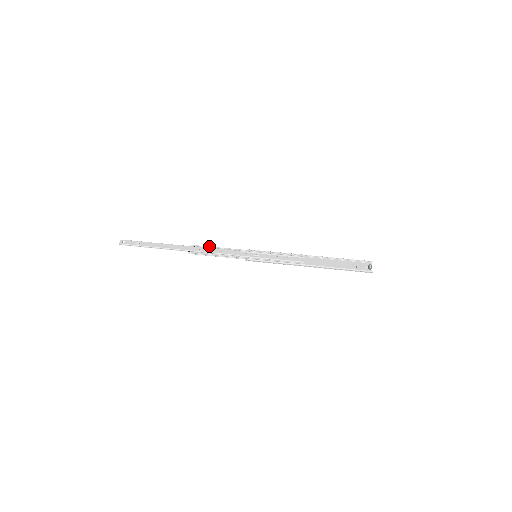
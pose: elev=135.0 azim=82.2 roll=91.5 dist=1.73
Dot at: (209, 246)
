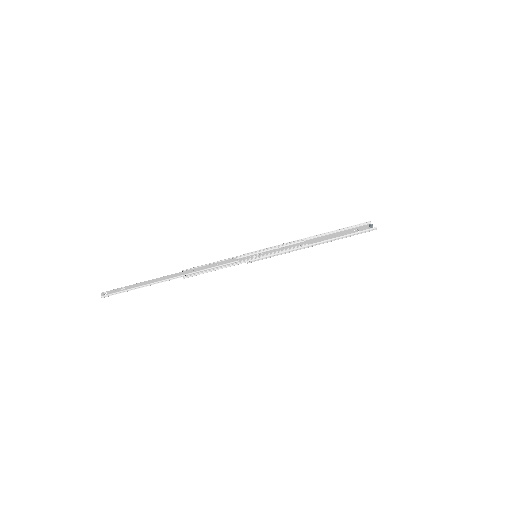
Dot at: (203, 265)
